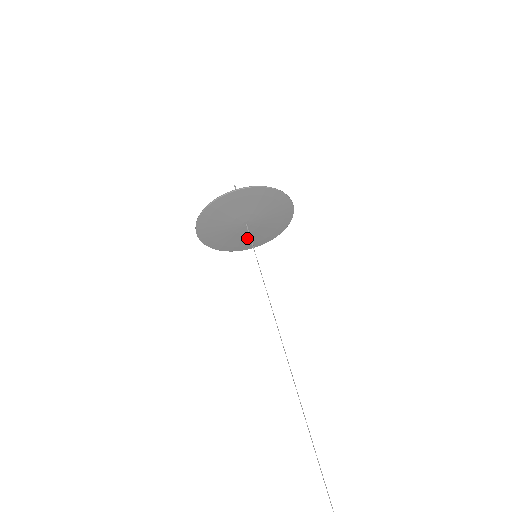
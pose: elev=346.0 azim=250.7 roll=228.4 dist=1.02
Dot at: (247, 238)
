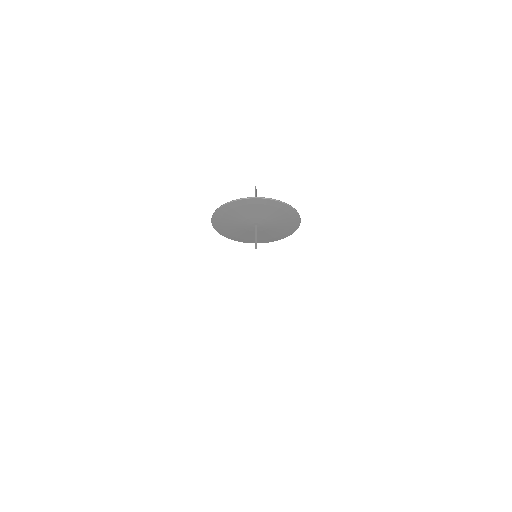
Dot at: (262, 235)
